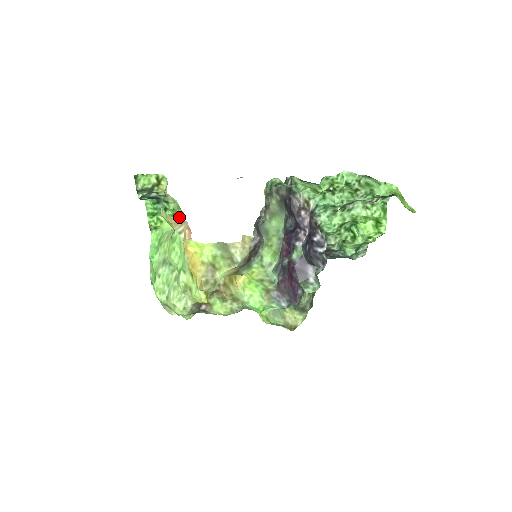
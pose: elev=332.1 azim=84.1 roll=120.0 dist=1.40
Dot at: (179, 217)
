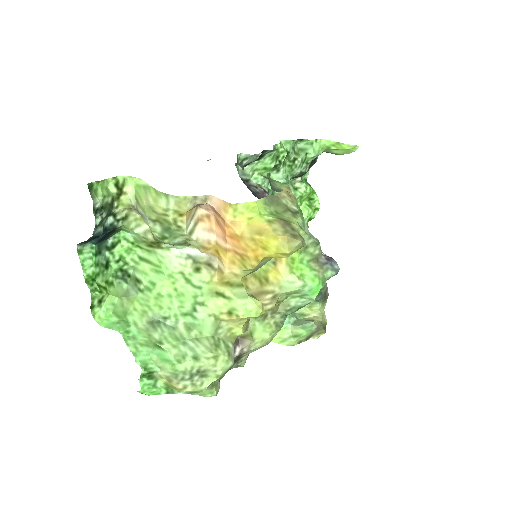
Dot at: (131, 266)
